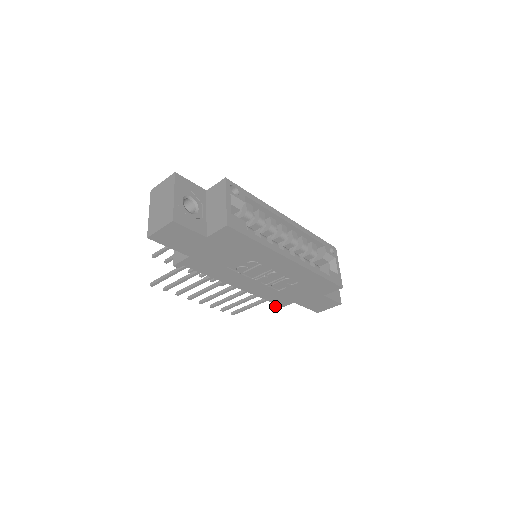
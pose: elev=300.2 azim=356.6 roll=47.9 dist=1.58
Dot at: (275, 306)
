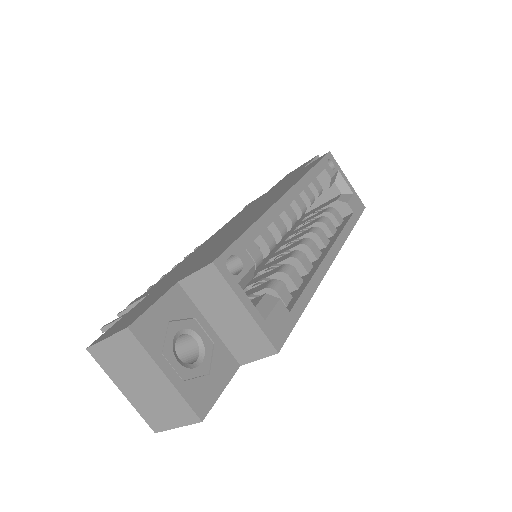
Dot at: occluded
